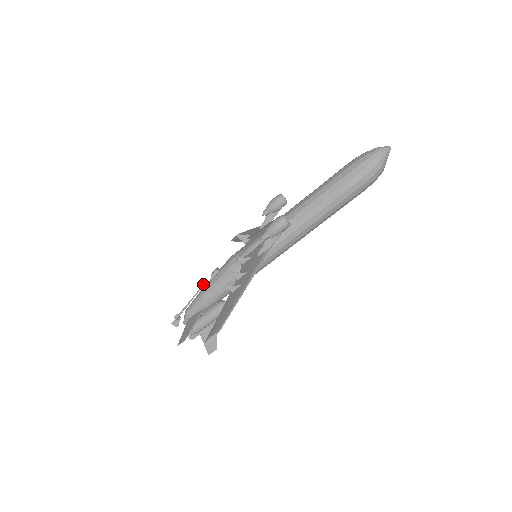
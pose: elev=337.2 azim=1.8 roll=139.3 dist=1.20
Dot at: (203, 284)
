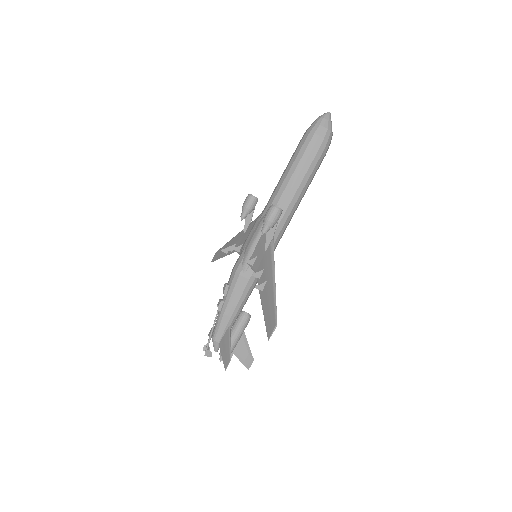
Dot at: (219, 304)
